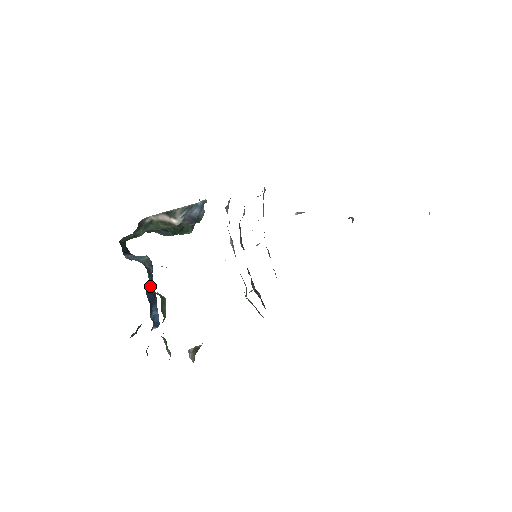
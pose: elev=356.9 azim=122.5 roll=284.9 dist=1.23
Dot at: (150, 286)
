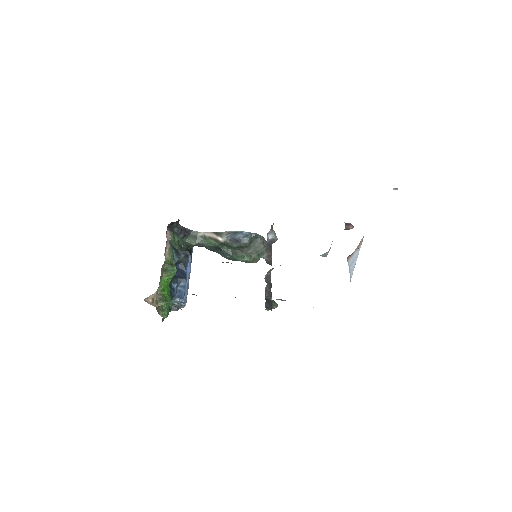
Dot at: (173, 261)
